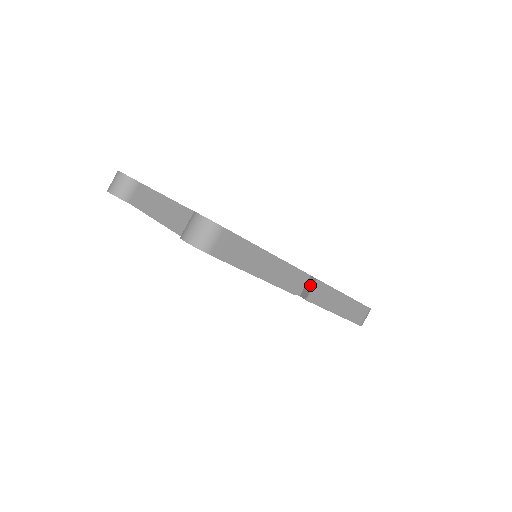
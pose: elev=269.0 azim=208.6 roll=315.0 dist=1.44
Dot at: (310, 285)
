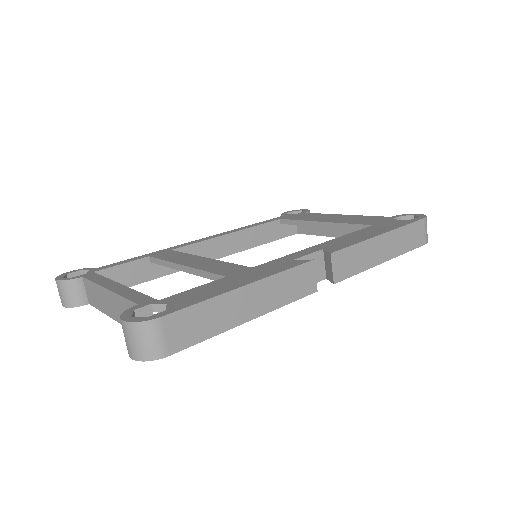
Dot at: (328, 263)
